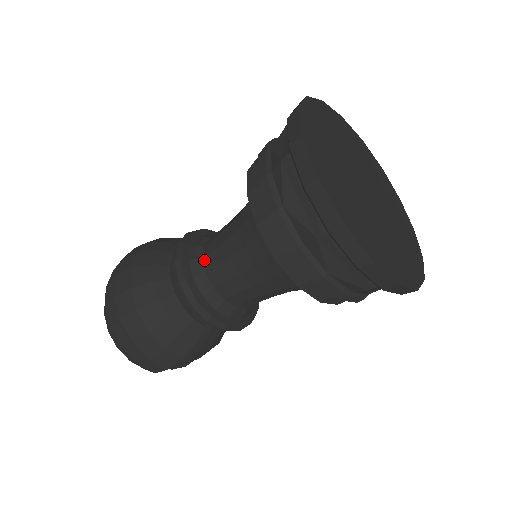
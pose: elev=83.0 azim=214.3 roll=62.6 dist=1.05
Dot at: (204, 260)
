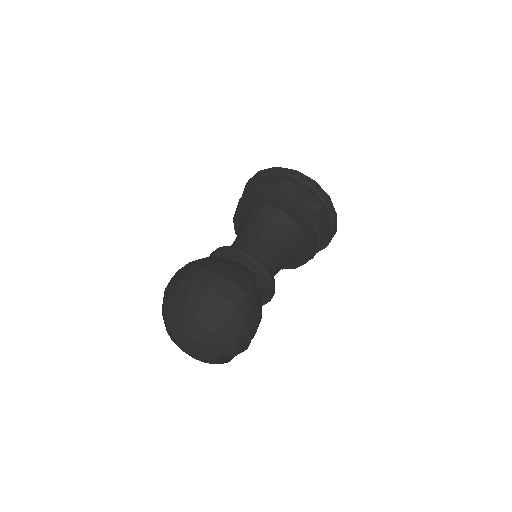
Dot at: occluded
